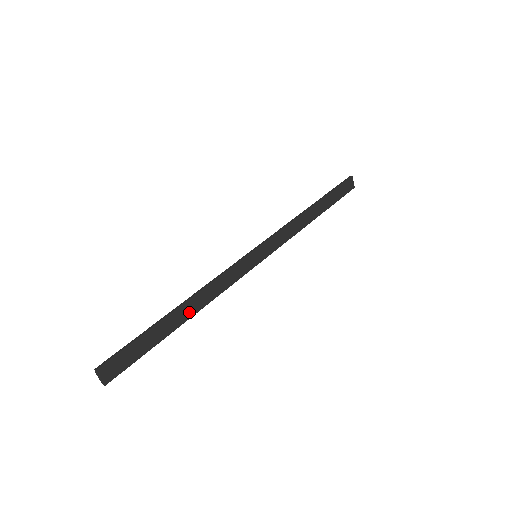
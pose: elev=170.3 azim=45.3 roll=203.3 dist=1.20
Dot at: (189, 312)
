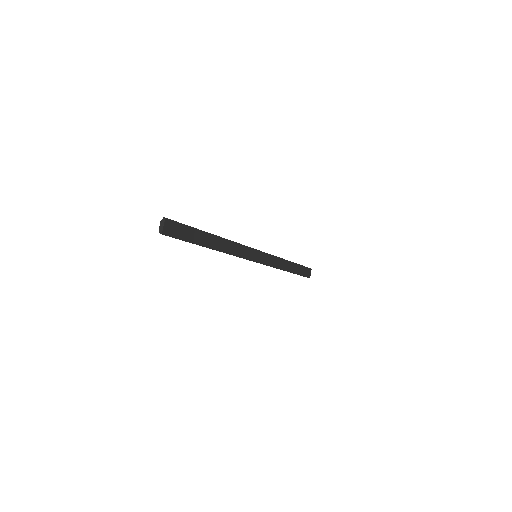
Dot at: (216, 245)
